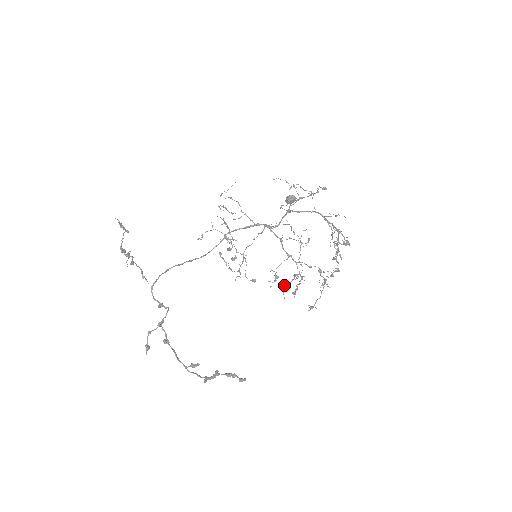
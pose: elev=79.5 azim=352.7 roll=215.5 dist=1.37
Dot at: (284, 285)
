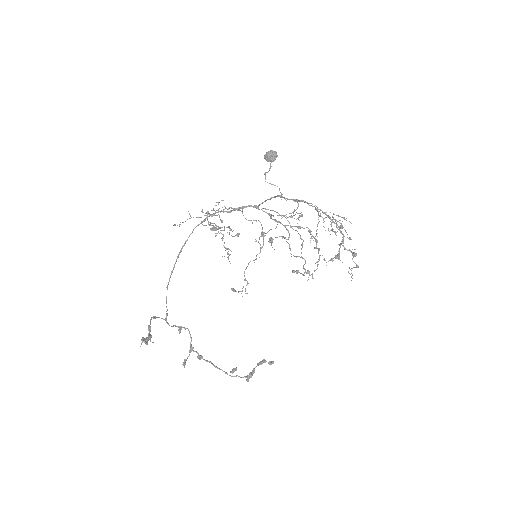
Dot at: (272, 239)
